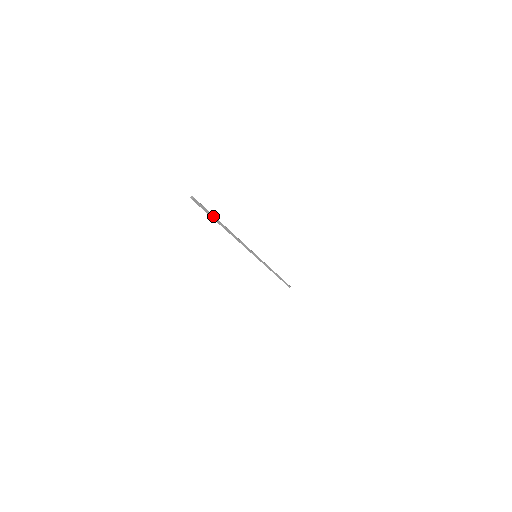
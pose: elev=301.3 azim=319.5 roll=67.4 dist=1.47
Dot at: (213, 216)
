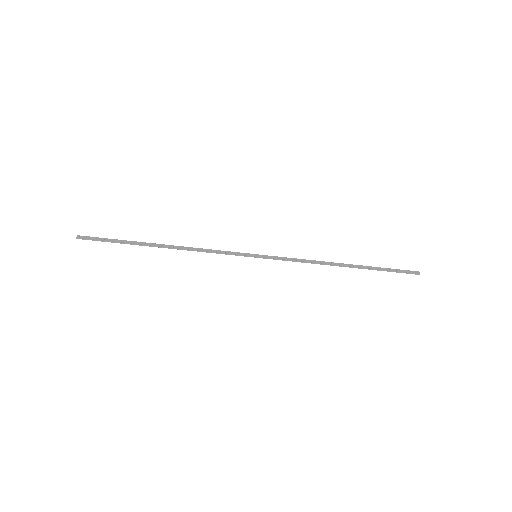
Dot at: (121, 242)
